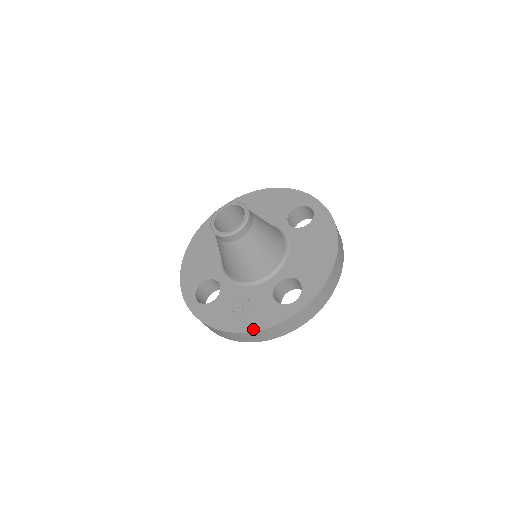
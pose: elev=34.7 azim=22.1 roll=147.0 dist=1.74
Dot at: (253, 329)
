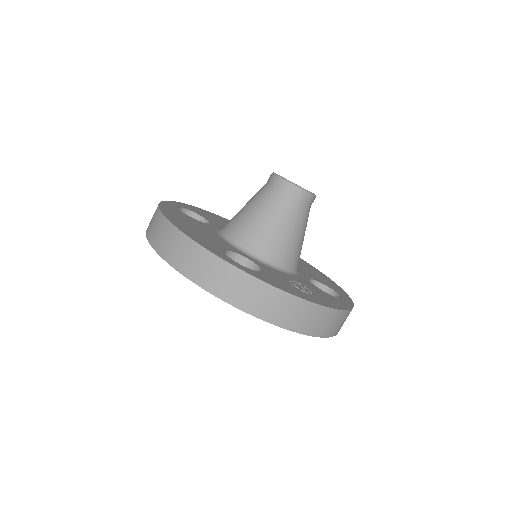
Dot at: (335, 307)
